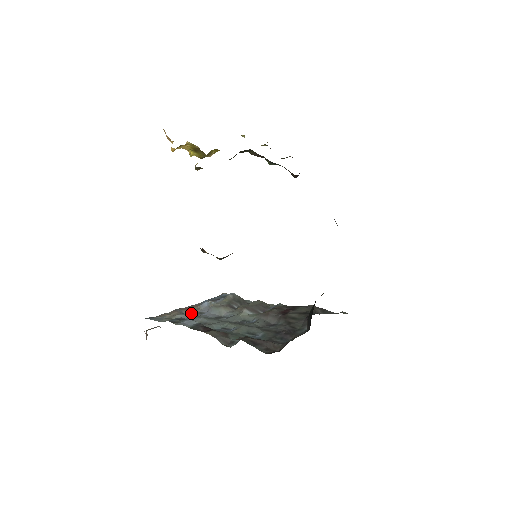
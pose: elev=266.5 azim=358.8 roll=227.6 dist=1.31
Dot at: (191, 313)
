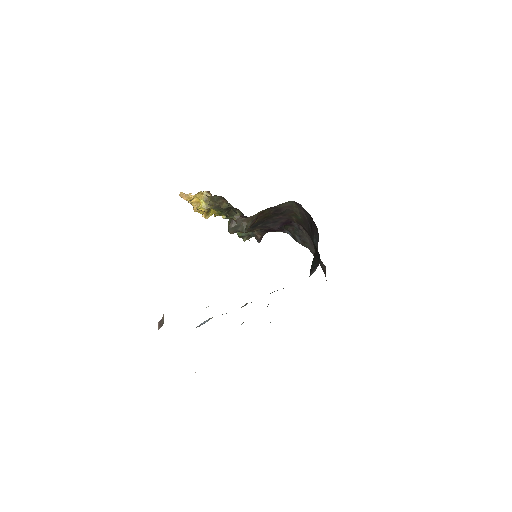
Dot at: occluded
